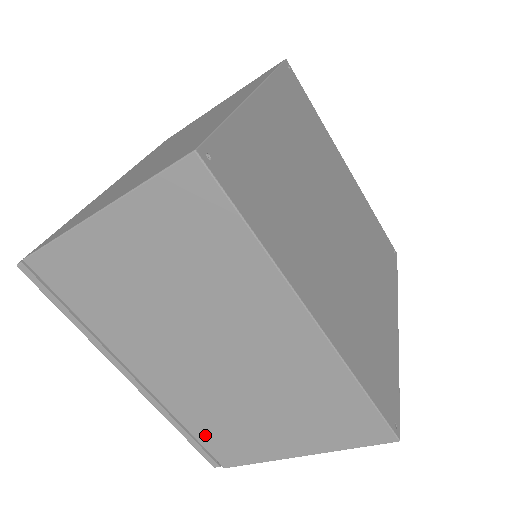
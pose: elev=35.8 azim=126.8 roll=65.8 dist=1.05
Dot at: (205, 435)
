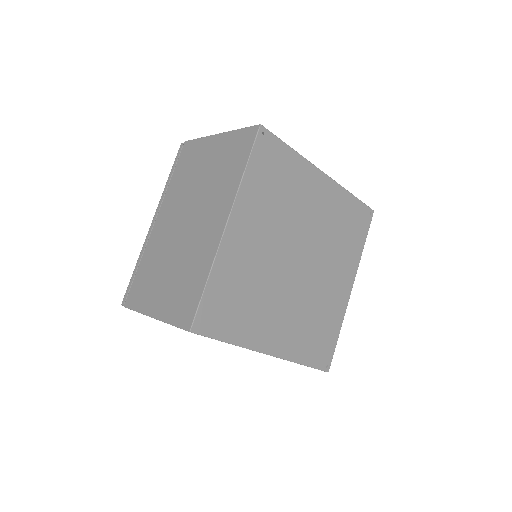
Dot at: occluded
